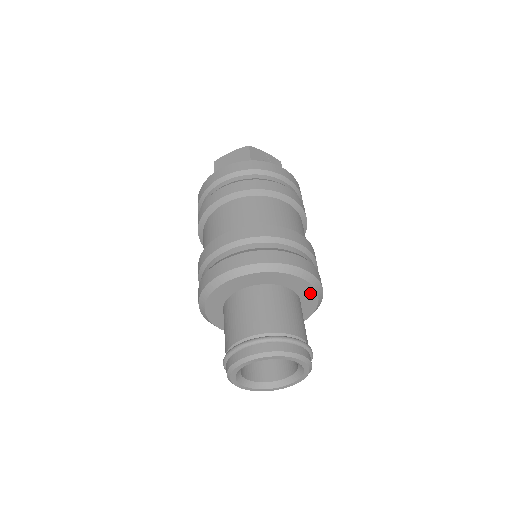
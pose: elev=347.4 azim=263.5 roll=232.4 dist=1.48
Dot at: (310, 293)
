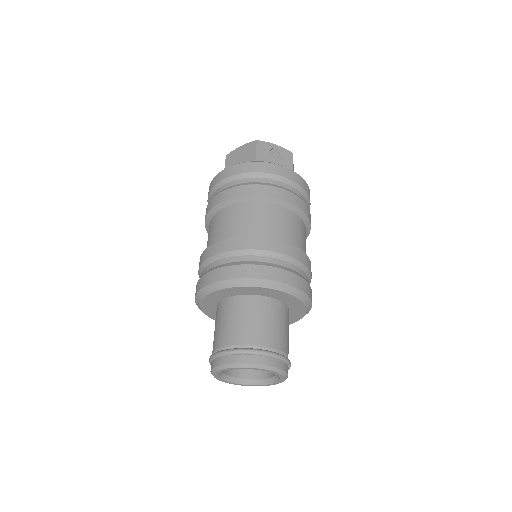
Dot at: (295, 301)
